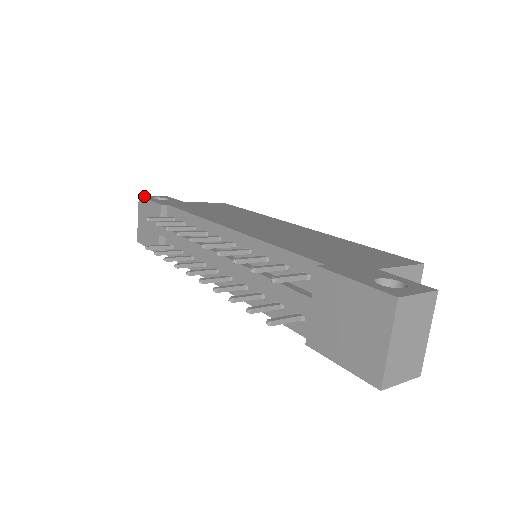
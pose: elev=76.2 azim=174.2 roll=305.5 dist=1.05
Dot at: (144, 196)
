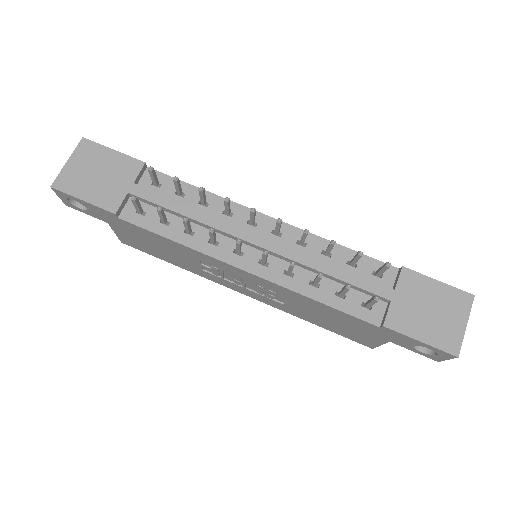
Dot at: (89, 141)
